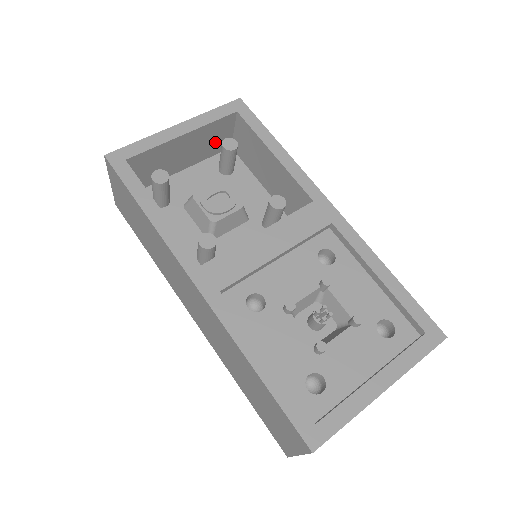
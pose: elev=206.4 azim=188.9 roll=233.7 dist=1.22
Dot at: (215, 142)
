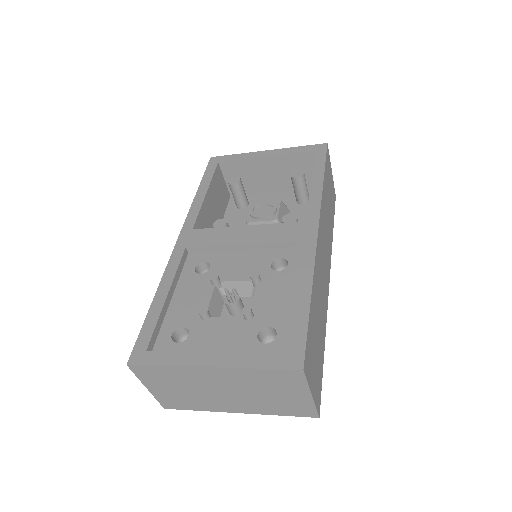
Dot at: occluded
